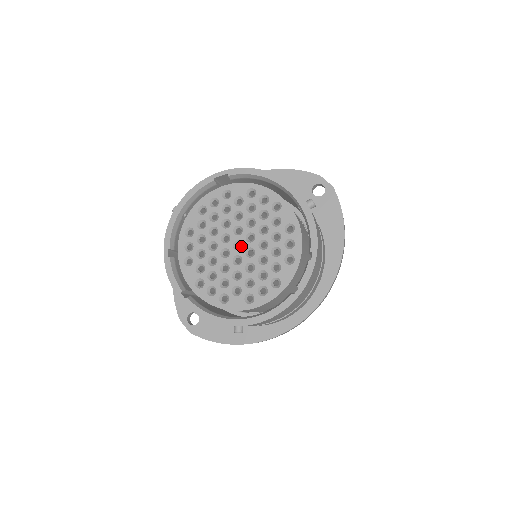
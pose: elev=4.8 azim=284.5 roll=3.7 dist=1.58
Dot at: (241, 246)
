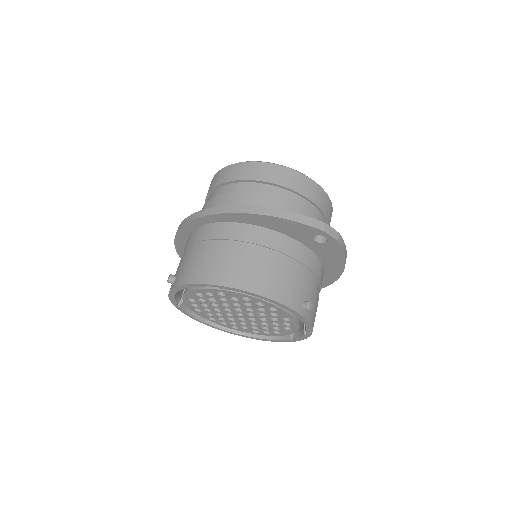
Dot at: (243, 314)
